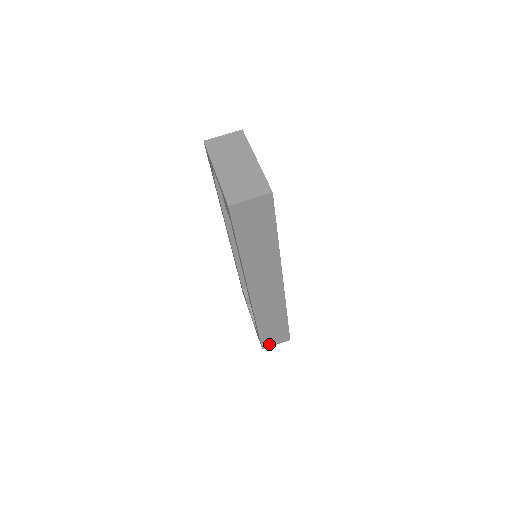
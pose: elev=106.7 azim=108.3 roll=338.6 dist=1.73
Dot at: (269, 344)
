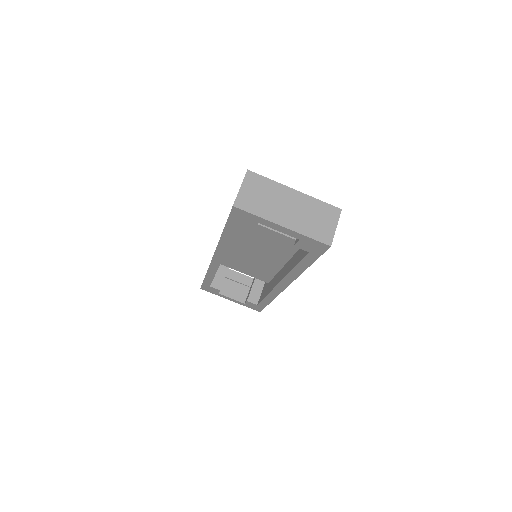
Dot at: occluded
